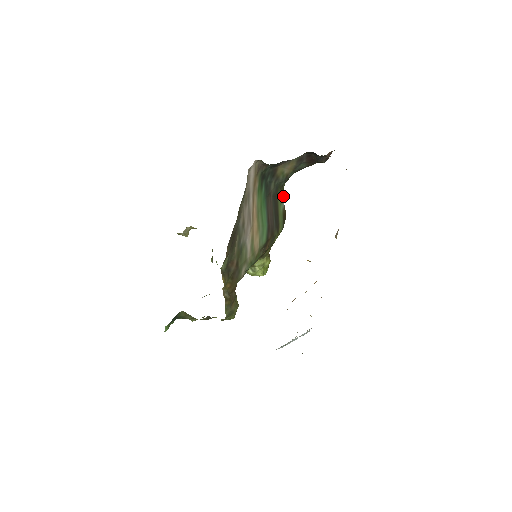
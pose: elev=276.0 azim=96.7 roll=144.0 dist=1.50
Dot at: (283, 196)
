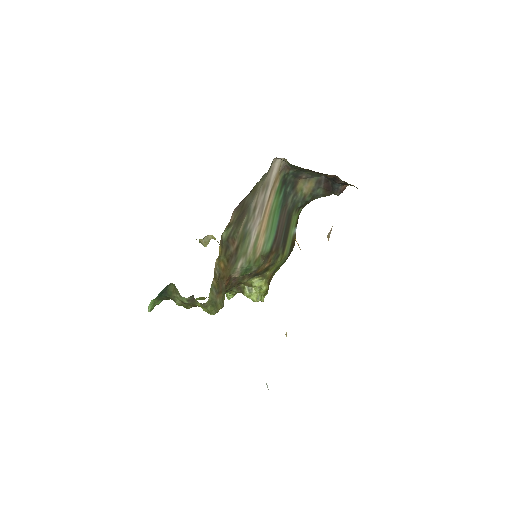
Dot at: (297, 222)
